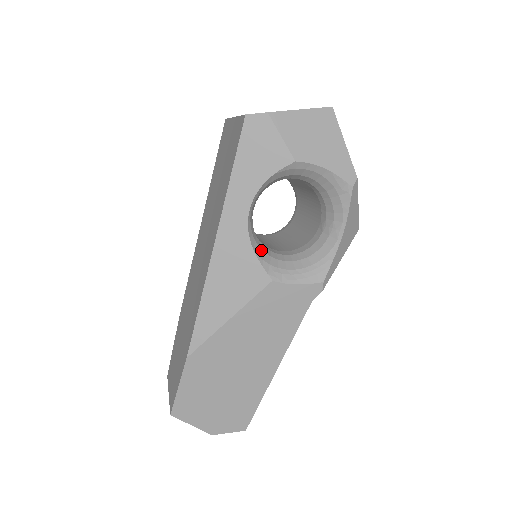
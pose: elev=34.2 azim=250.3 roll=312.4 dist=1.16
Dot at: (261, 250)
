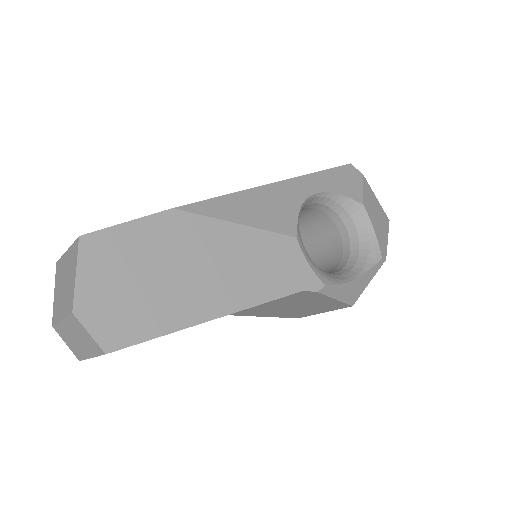
Dot at: occluded
